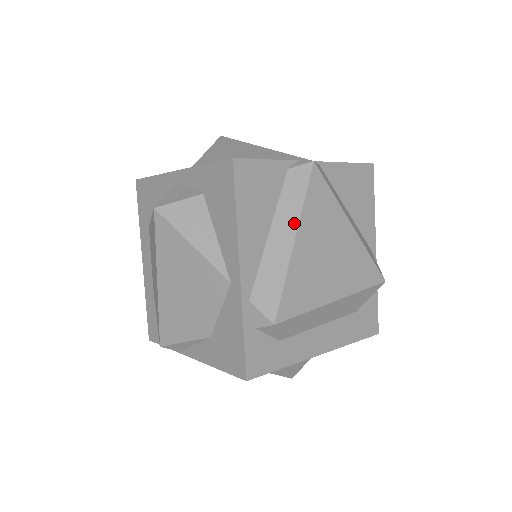
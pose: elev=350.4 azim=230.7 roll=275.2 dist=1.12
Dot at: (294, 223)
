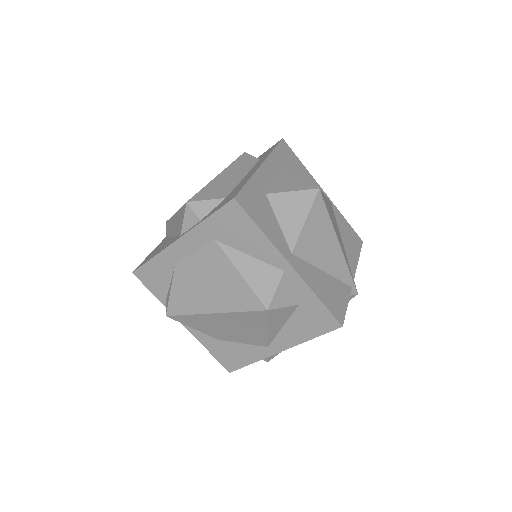
Dot at: occluded
